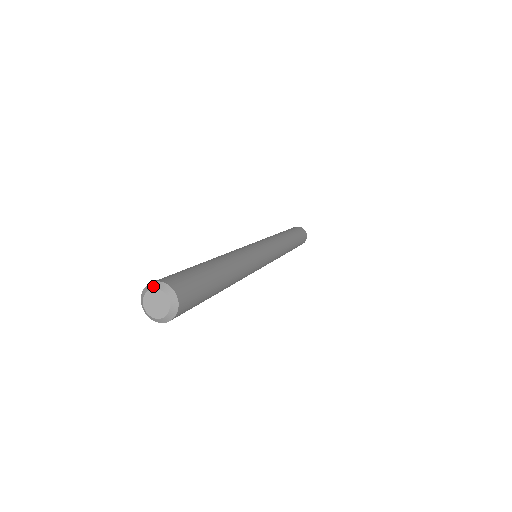
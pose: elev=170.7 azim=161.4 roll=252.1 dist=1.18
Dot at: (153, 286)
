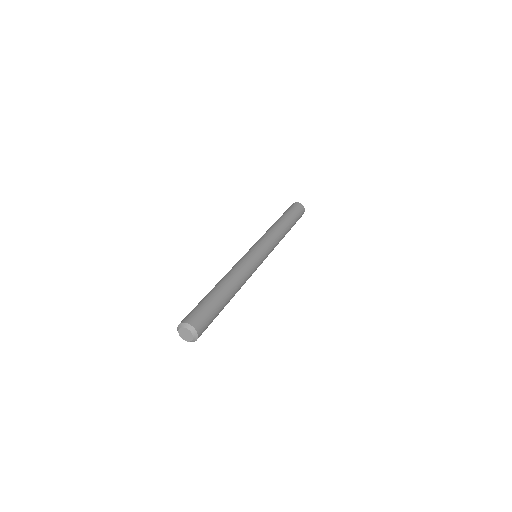
Dot at: (182, 326)
